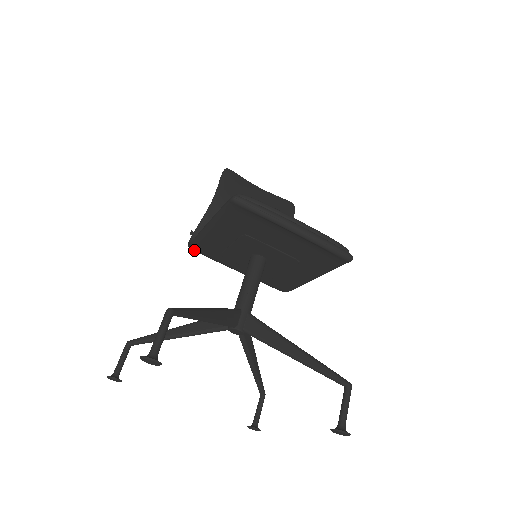
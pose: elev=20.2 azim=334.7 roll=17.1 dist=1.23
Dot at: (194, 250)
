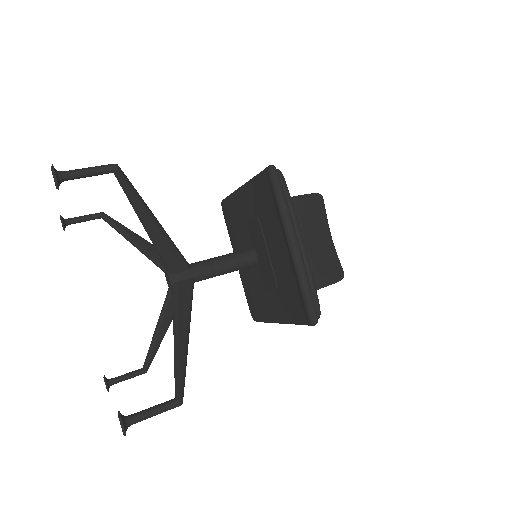
Dot at: (222, 209)
